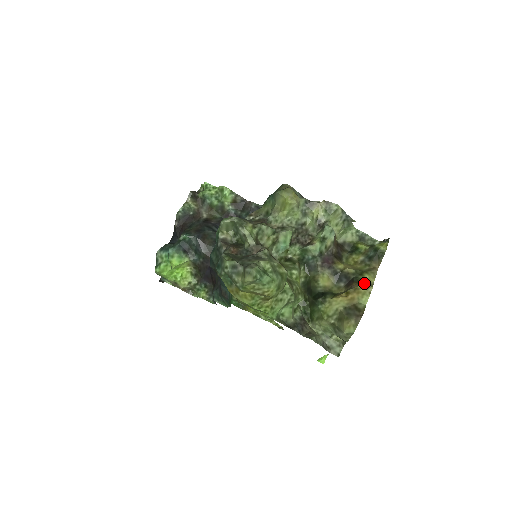
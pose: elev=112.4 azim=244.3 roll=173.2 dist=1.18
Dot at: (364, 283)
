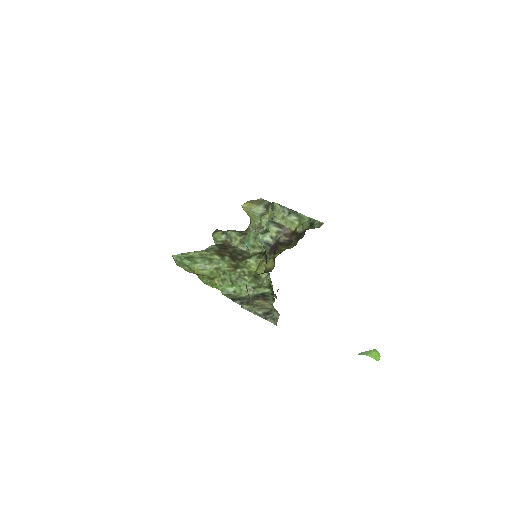
Dot at: (269, 258)
